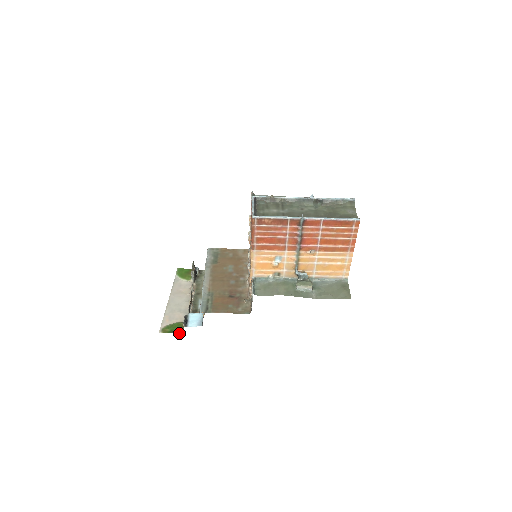
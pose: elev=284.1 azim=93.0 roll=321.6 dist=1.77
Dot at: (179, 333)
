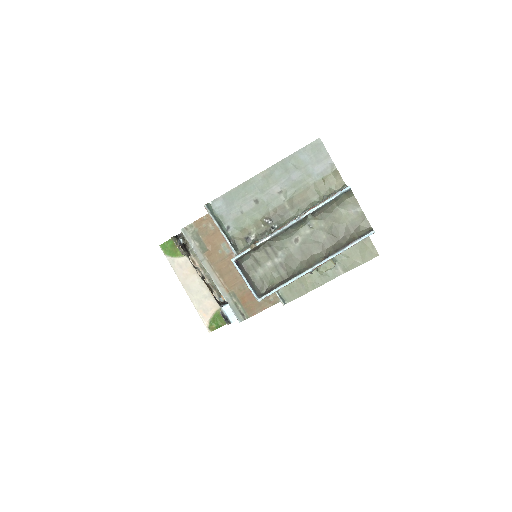
Dot at: occluded
